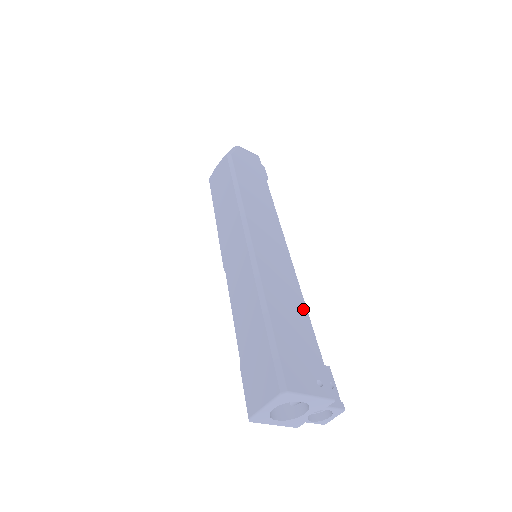
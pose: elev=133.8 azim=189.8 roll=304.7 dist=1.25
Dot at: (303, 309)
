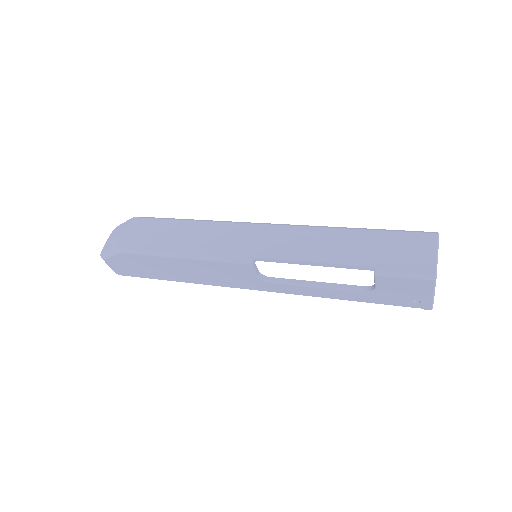
Dot at: occluded
